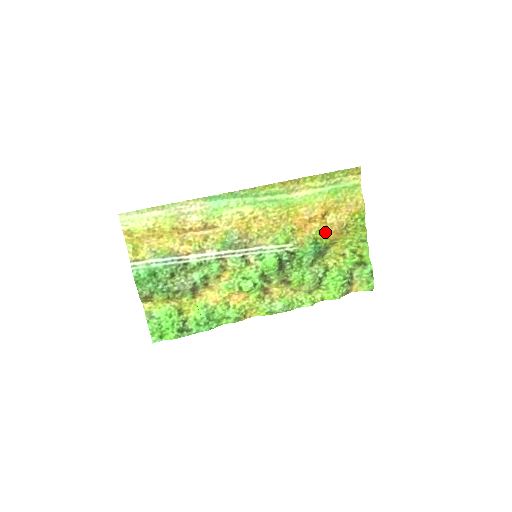
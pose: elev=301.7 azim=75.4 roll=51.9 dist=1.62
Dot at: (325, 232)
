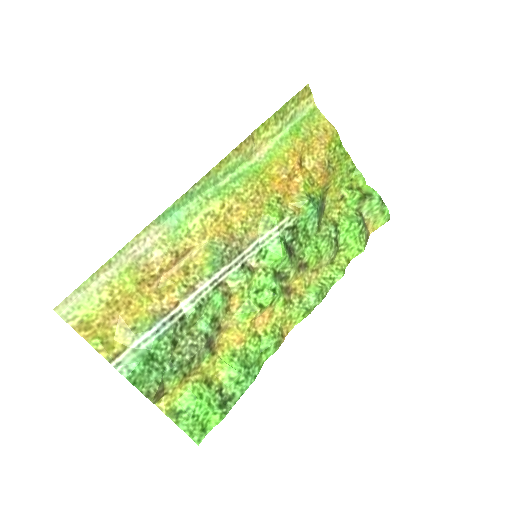
Dot at: (312, 182)
